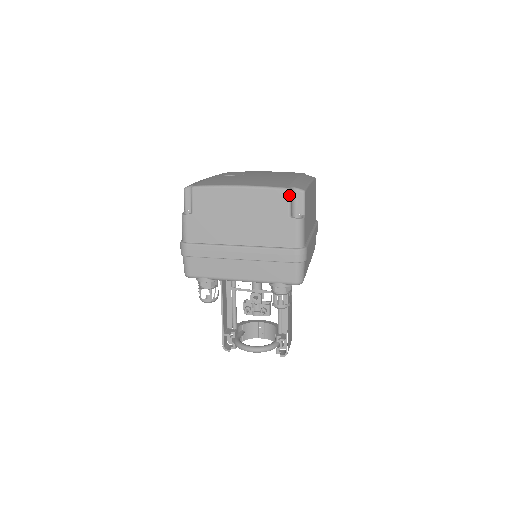
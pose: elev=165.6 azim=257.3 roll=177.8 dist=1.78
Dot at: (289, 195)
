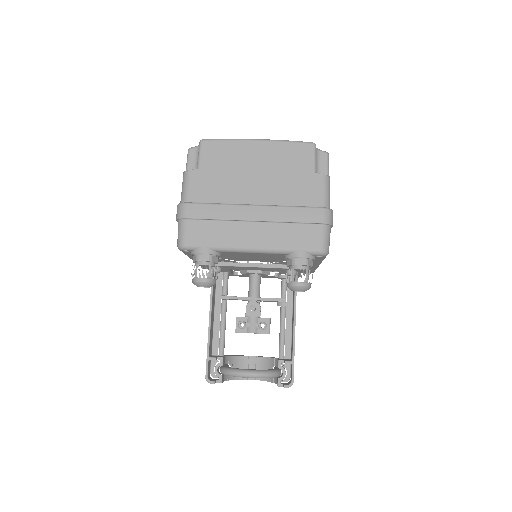
Dot at: (314, 149)
